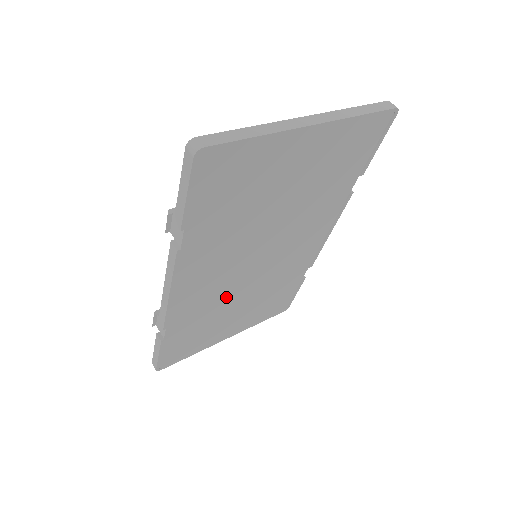
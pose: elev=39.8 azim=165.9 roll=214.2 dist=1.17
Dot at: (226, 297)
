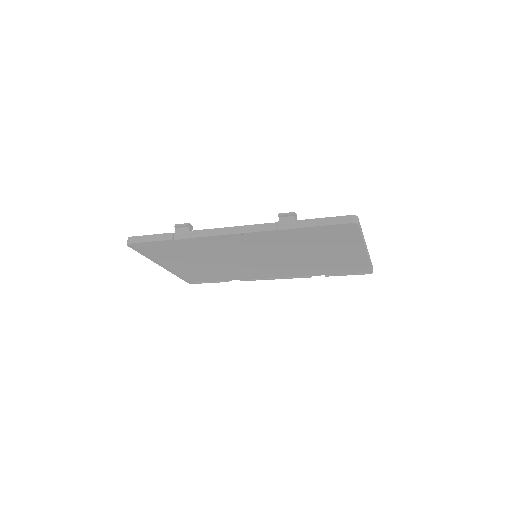
Dot at: (217, 255)
